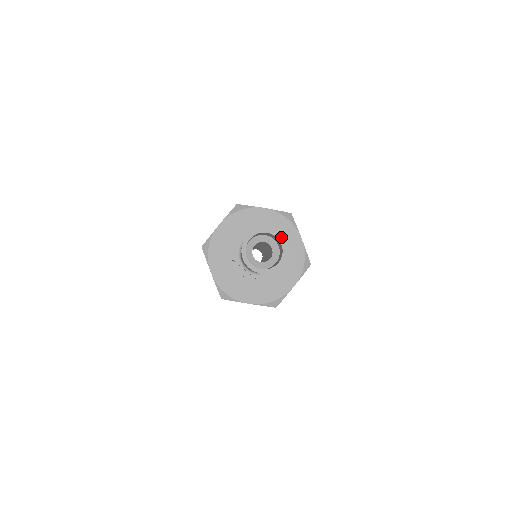
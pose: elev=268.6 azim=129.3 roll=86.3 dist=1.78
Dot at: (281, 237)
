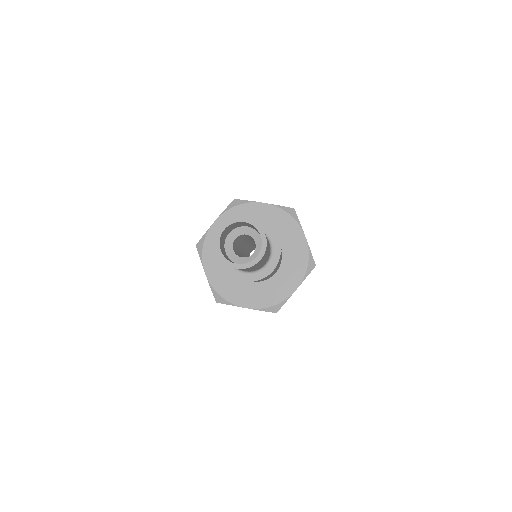
Dot at: (260, 227)
